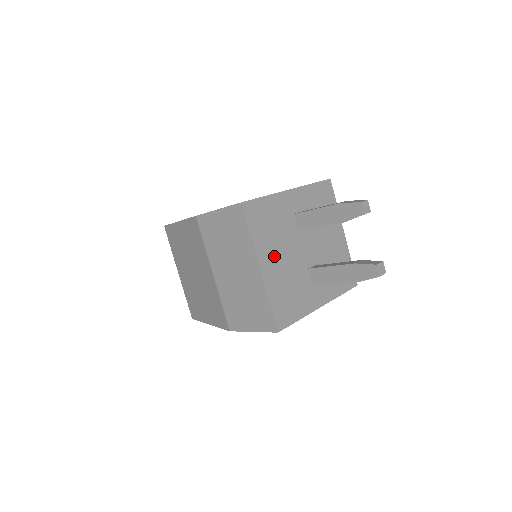
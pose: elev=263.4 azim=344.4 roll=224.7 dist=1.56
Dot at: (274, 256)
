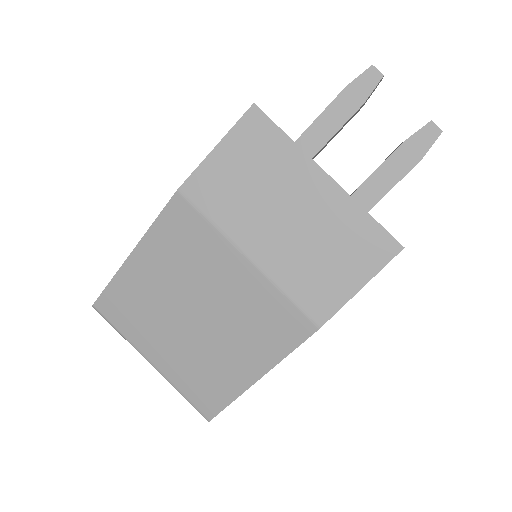
Dot at: occluded
